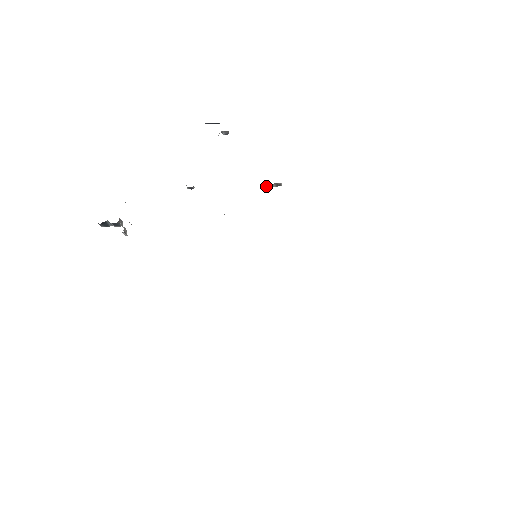
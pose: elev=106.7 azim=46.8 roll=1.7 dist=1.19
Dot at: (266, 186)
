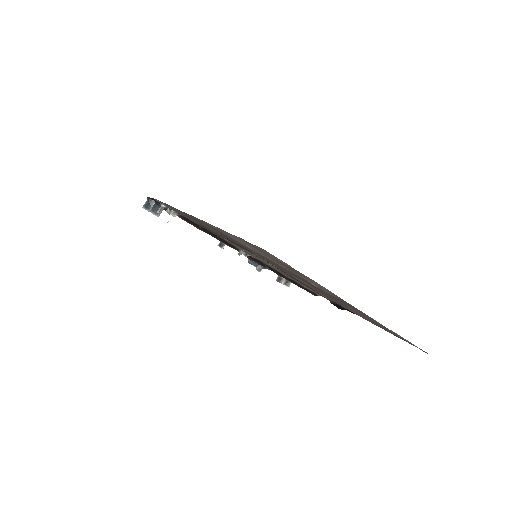
Dot at: (277, 279)
